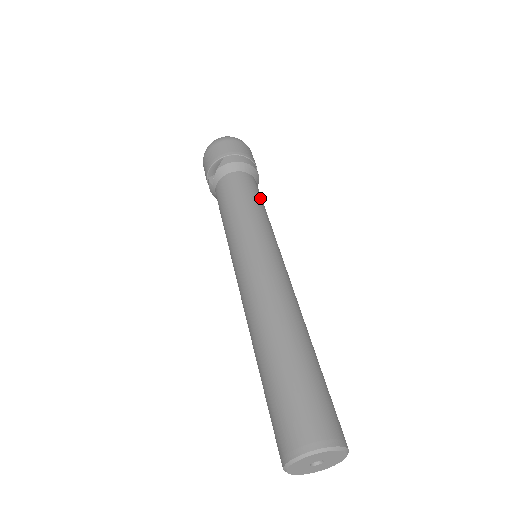
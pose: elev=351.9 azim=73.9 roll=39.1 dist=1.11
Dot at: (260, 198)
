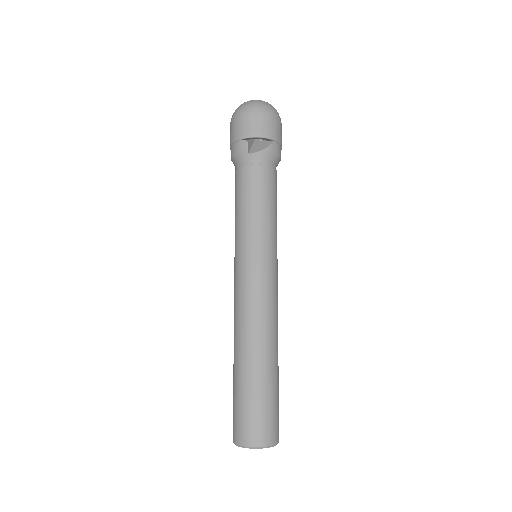
Dot at: occluded
